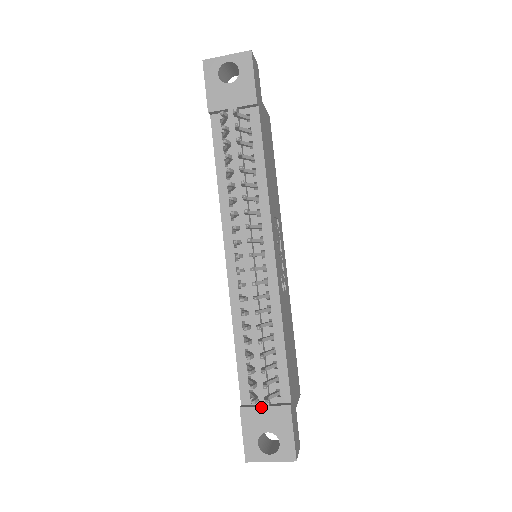
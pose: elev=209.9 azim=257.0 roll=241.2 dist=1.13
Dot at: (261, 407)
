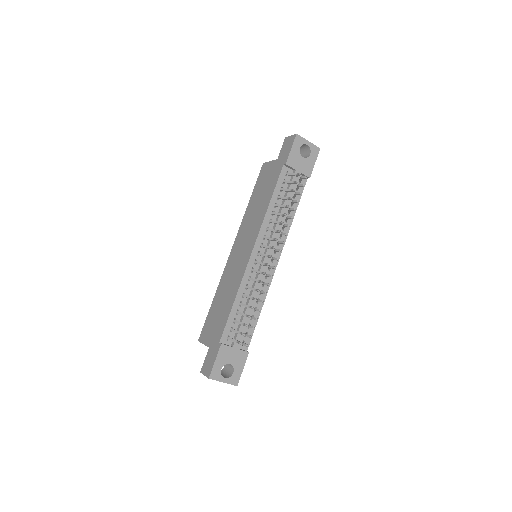
Dot at: (233, 348)
